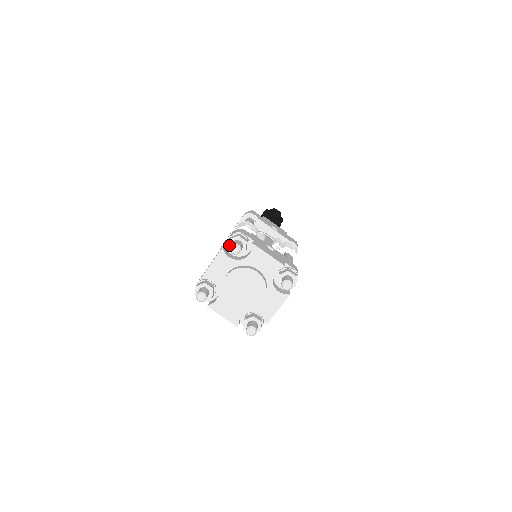
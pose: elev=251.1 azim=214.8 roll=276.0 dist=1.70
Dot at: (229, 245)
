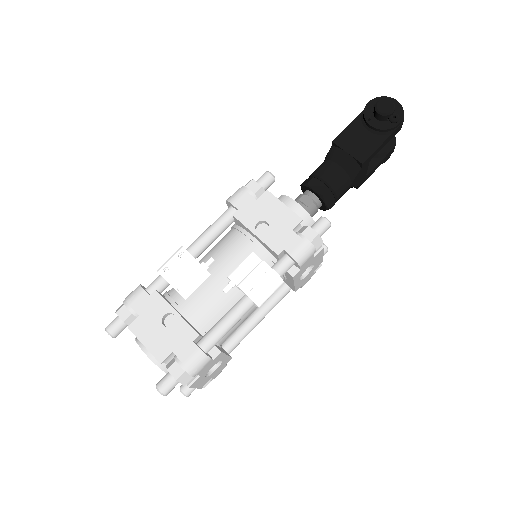
Dot at: occluded
